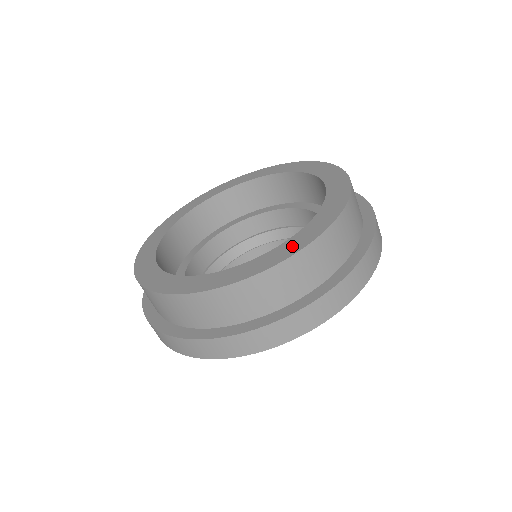
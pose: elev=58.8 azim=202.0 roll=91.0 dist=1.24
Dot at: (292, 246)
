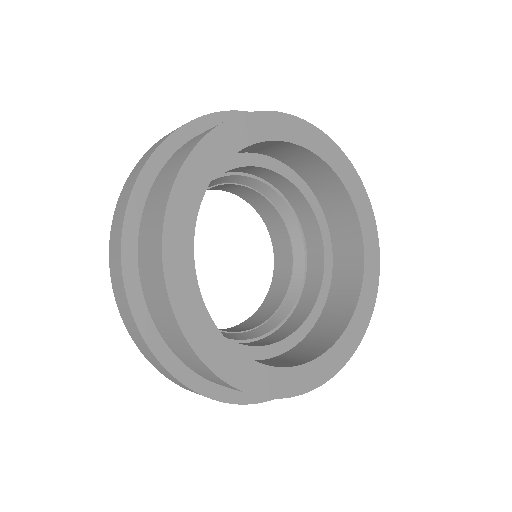
Dot at: (373, 274)
